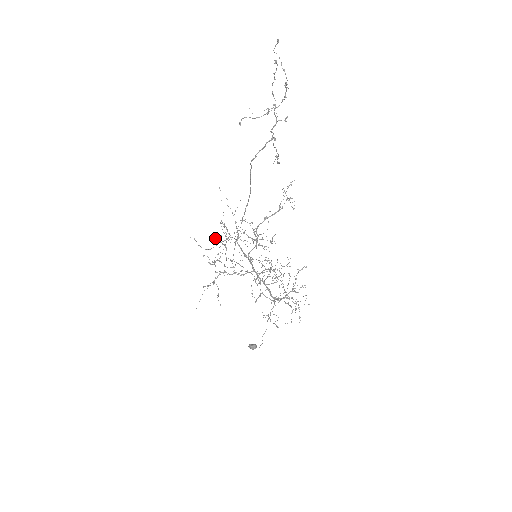
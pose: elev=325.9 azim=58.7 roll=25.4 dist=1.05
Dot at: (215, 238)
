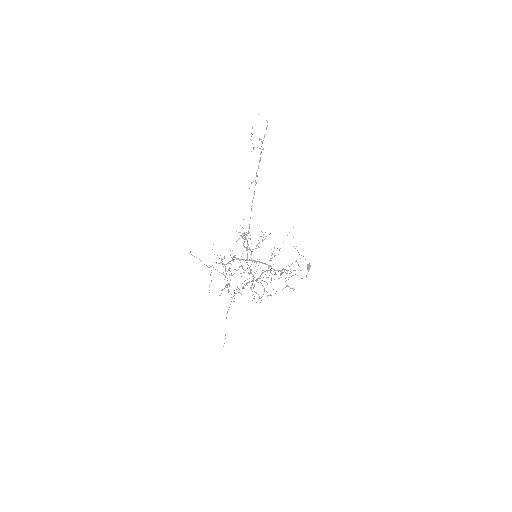
Dot at: (243, 236)
